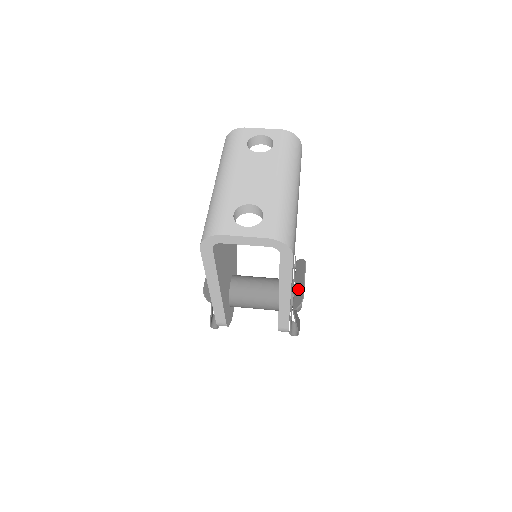
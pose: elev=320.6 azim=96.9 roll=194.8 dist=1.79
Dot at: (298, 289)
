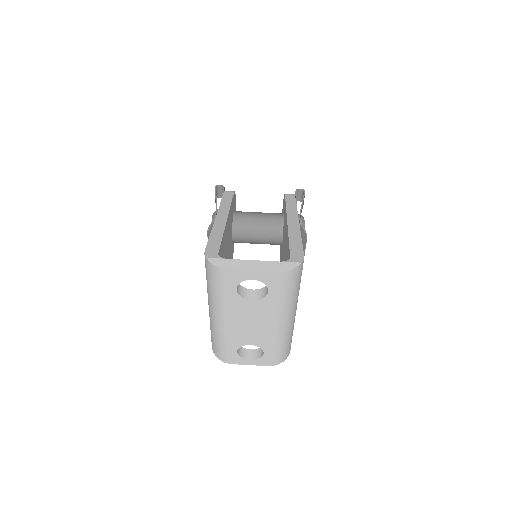
Dot at: occluded
